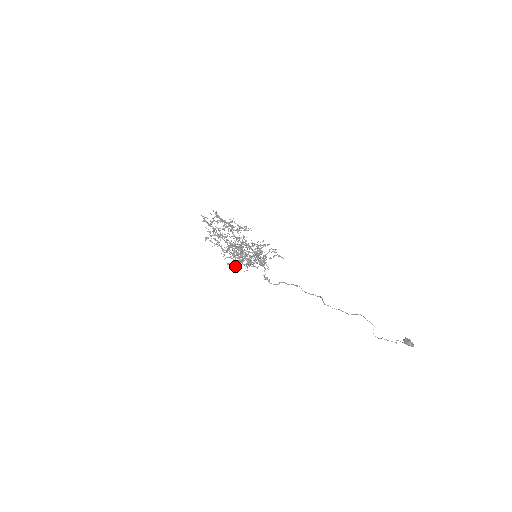
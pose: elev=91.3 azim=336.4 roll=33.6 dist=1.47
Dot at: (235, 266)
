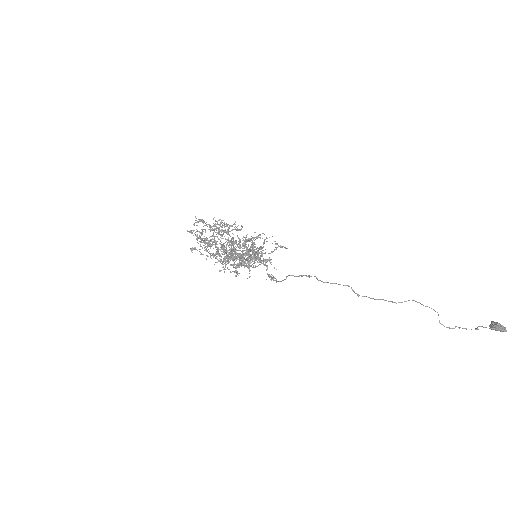
Dot at: (235, 275)
